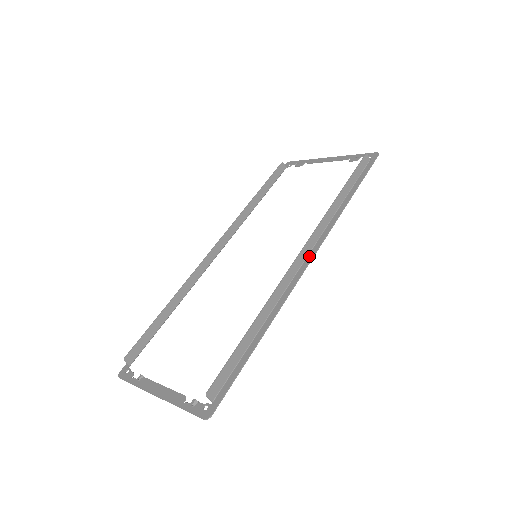
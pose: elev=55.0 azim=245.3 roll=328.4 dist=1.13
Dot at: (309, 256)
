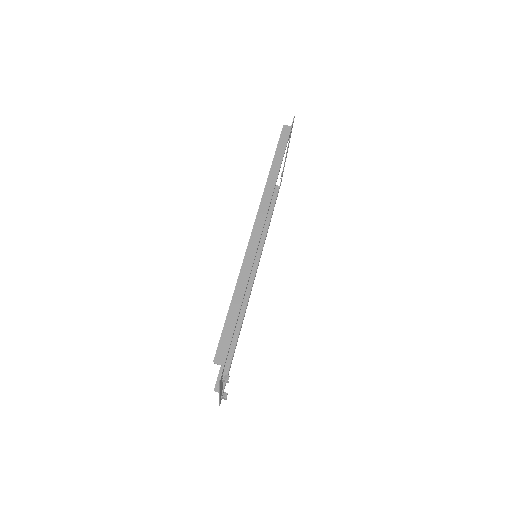
Dot at: (264, 223)
